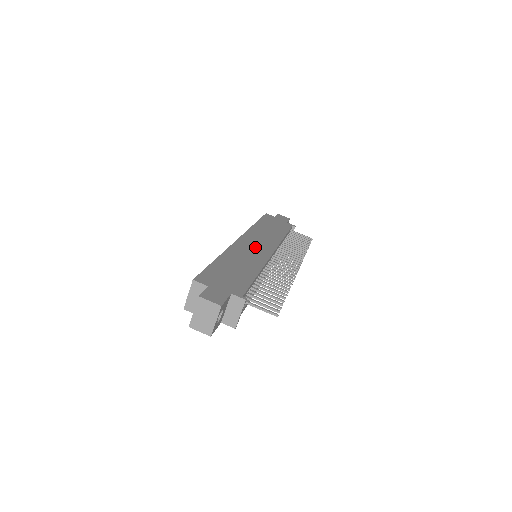
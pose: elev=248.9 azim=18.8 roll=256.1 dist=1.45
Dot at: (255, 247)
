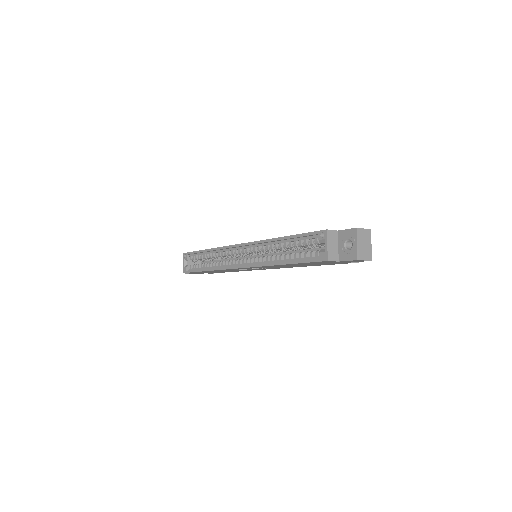
Dot at: occluded
